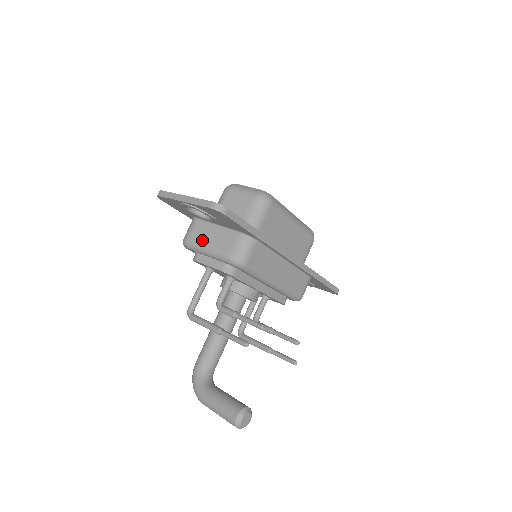
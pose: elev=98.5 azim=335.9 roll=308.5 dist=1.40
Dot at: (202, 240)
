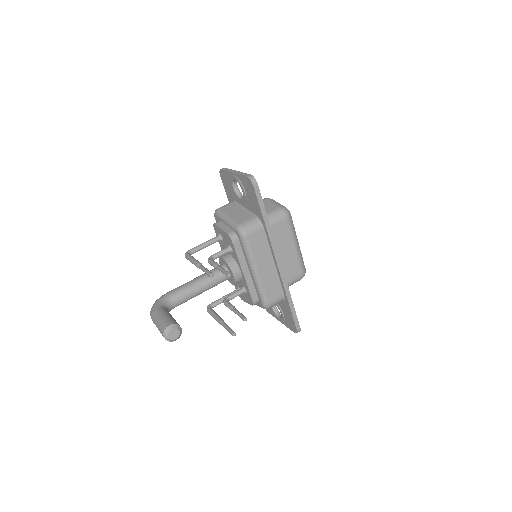
Dot at: (228, 212)
